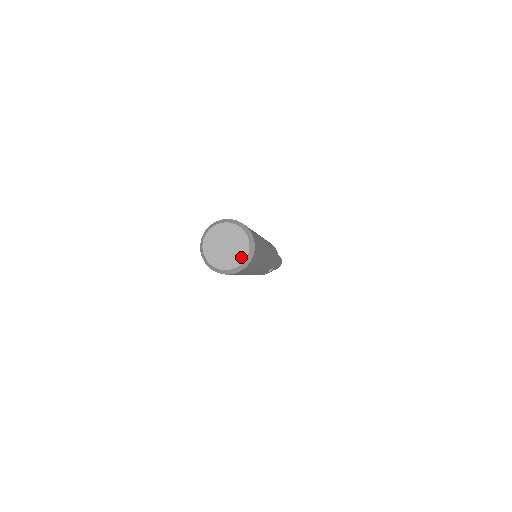
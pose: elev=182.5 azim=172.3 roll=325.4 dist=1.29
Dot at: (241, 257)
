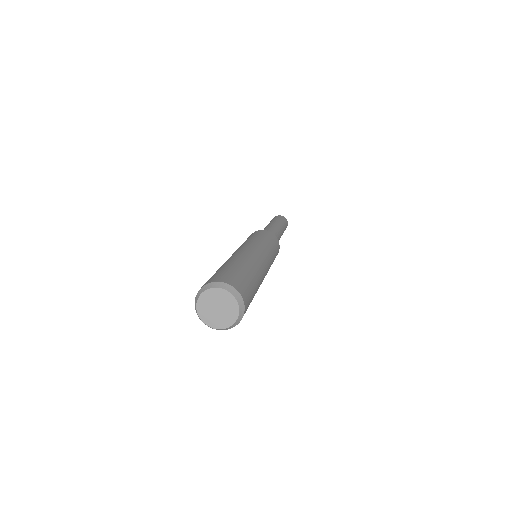
Dot at: (223, 325)
